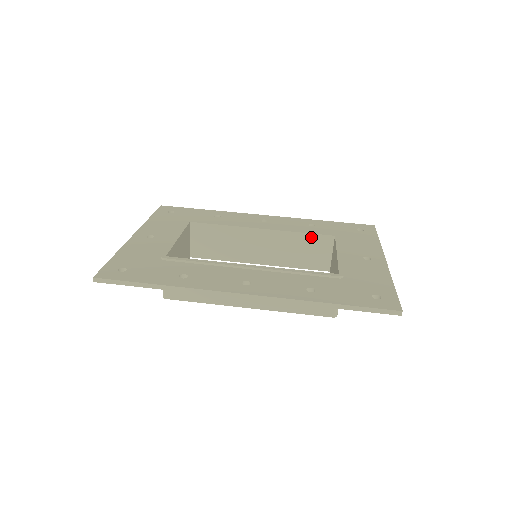
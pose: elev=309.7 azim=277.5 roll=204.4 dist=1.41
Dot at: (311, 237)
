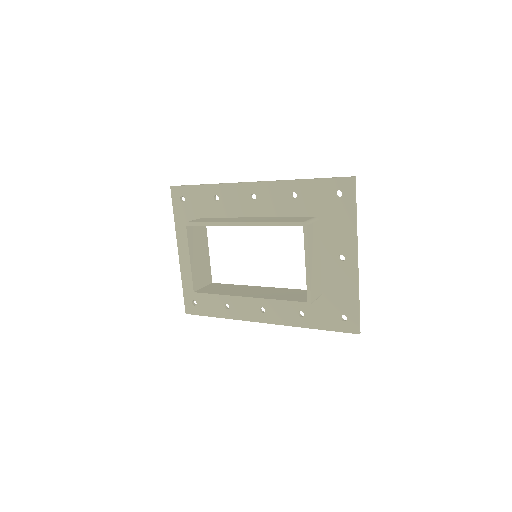
Dot at: (300, 291)
